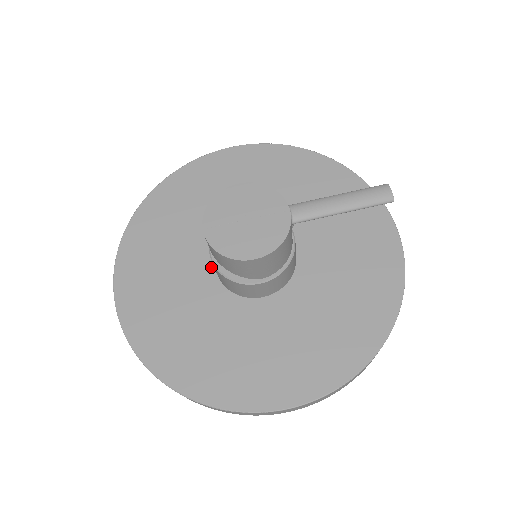
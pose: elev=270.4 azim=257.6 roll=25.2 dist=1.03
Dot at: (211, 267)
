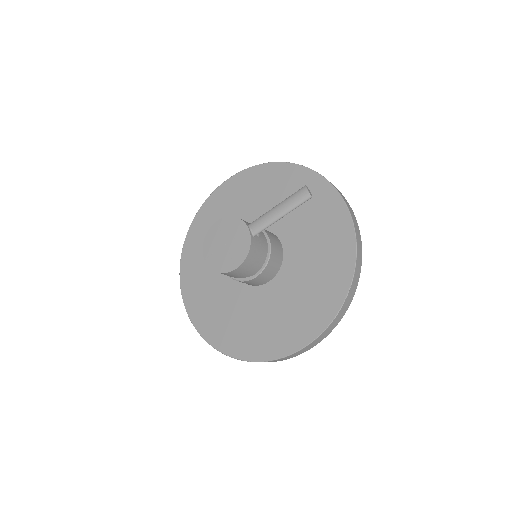
Dot at: occluded
